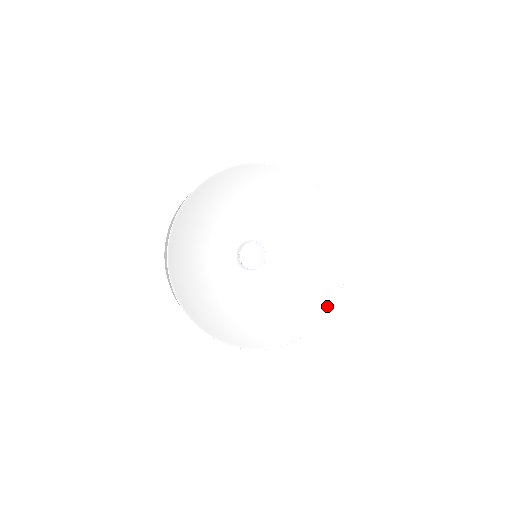
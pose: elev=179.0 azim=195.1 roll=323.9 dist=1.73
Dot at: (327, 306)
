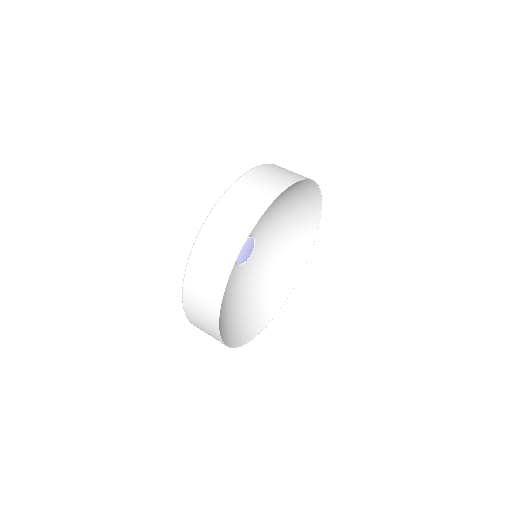
Dot at: (274, 311)
